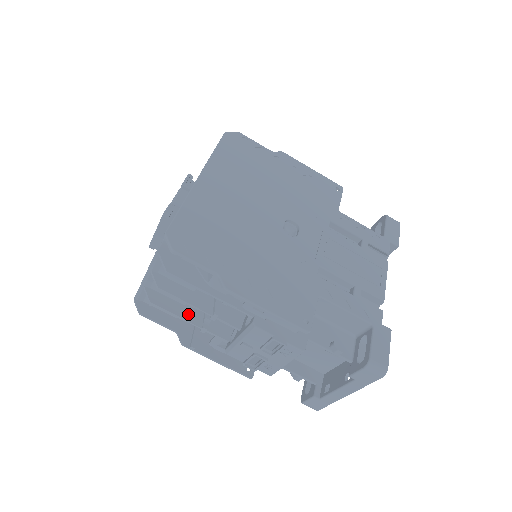
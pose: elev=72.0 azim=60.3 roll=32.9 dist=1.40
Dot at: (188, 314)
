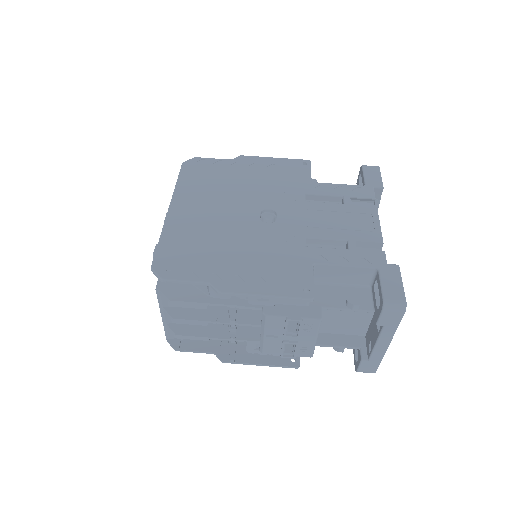
Dot at: (213, 332)
